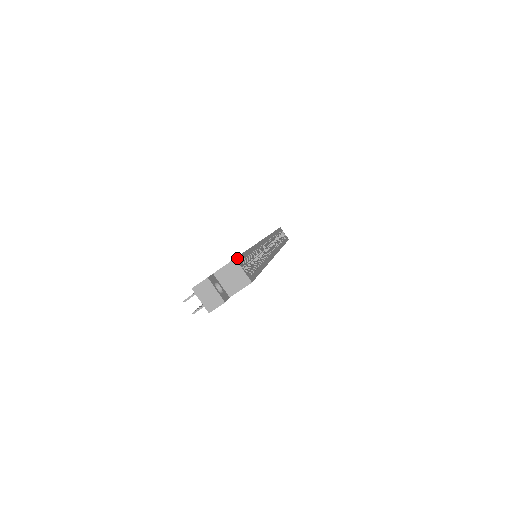
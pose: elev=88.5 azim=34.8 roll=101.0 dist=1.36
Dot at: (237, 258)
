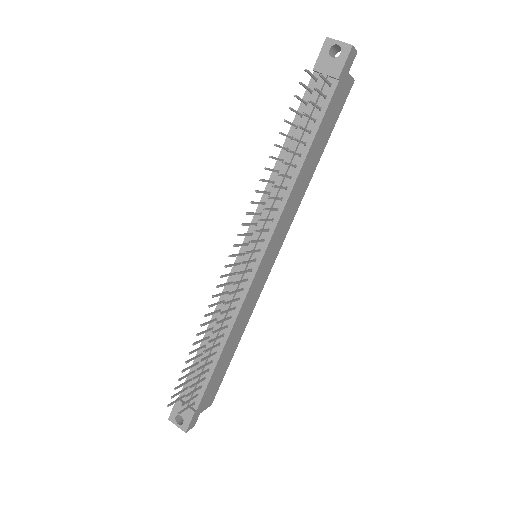
Dot at: occluded
